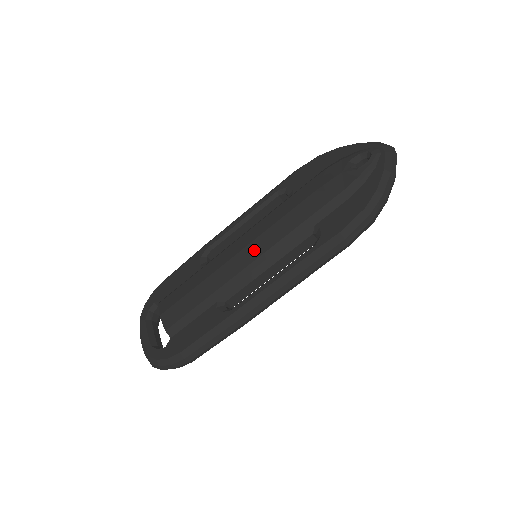
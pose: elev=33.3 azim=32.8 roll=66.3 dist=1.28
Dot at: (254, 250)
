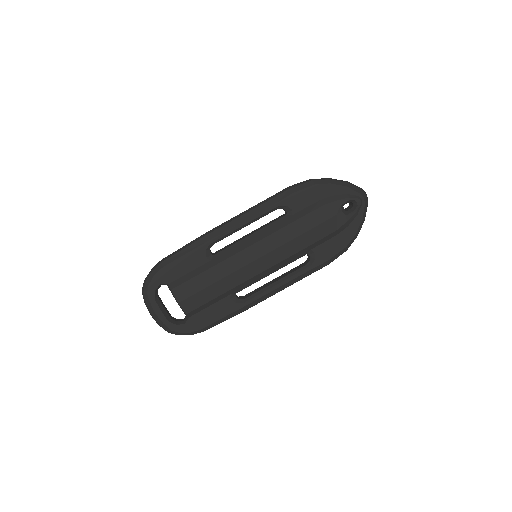
Dot at: (265, 263)
